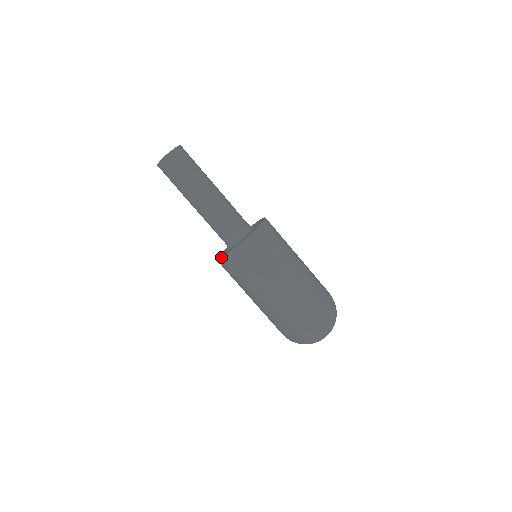
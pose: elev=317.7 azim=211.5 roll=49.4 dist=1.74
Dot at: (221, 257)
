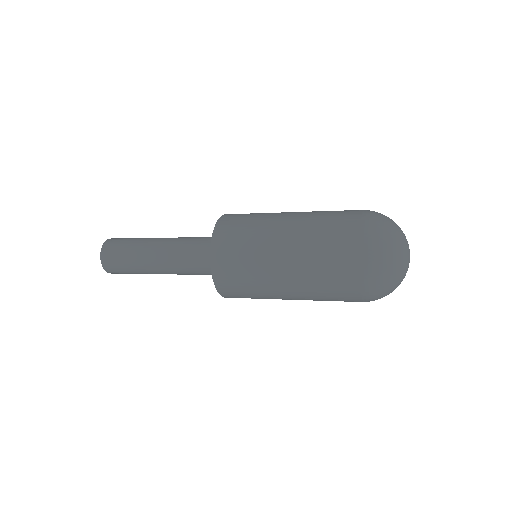
Dot at: (217, 291)
